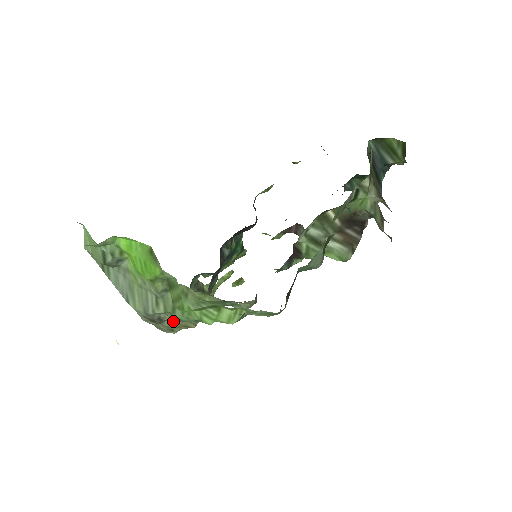
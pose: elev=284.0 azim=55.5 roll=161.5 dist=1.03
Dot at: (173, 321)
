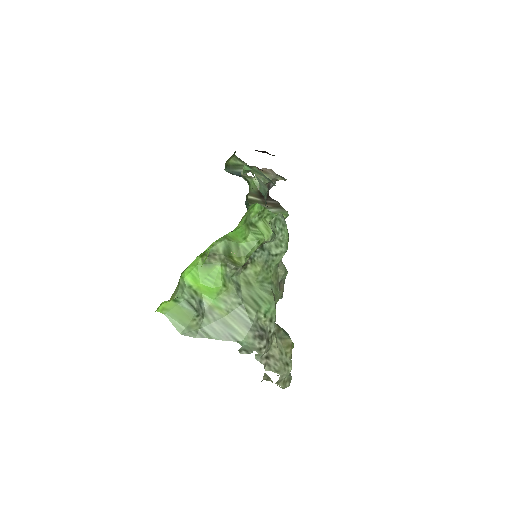
Dot at: (276, 344)
